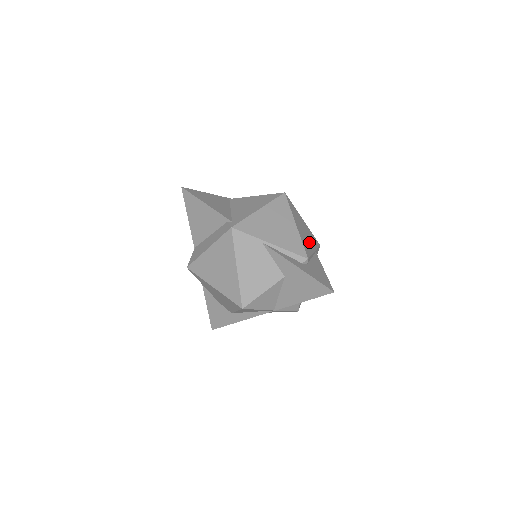
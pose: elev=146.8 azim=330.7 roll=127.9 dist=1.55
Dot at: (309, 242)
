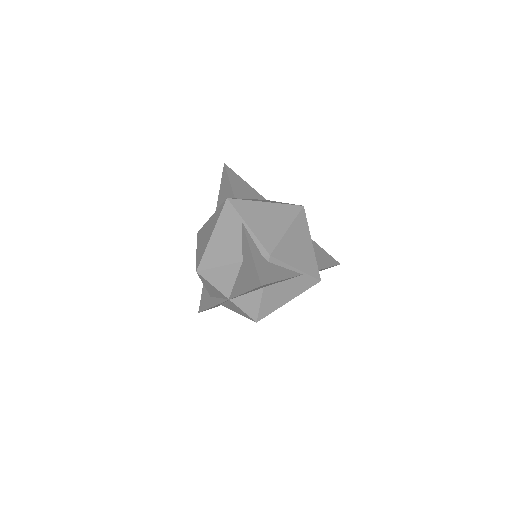
Dot at: (296, 257)
